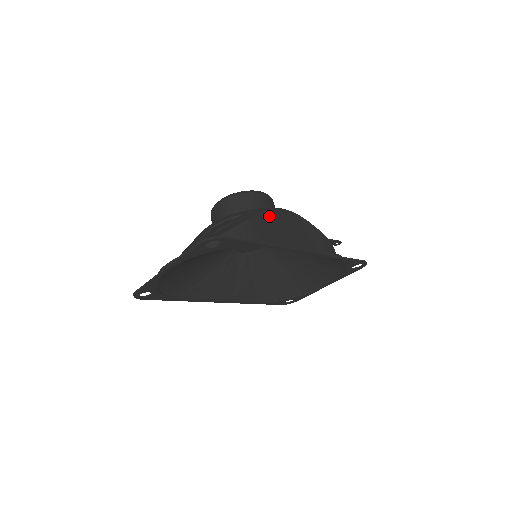
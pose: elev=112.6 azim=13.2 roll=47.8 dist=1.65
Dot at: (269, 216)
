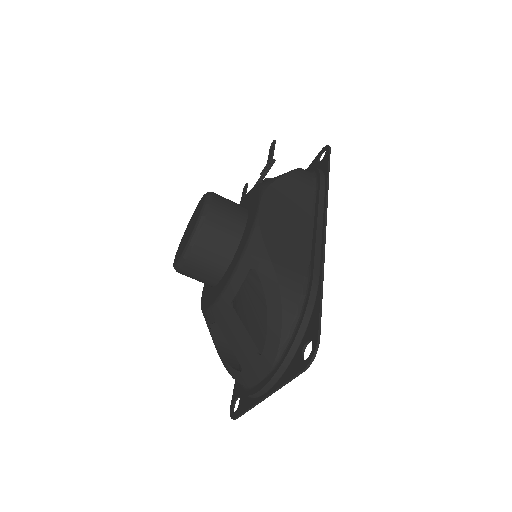
Dot at: (270, 237)
